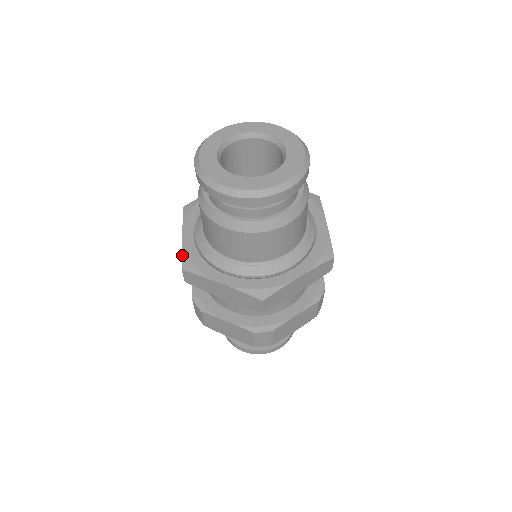
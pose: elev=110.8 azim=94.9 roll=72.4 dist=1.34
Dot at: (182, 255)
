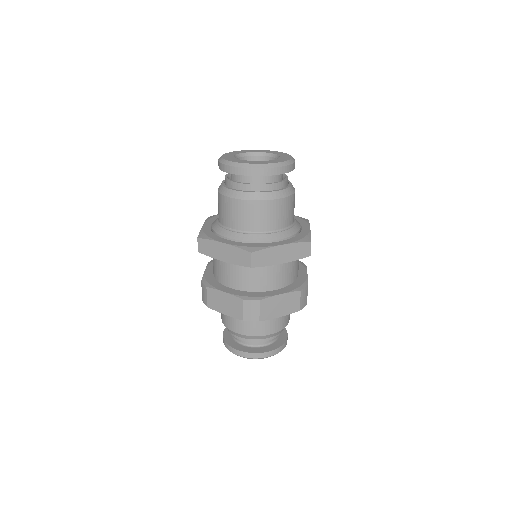
Dot at: (200, 232)
